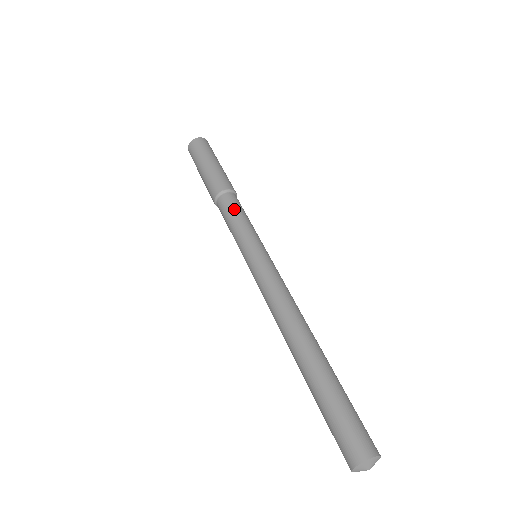
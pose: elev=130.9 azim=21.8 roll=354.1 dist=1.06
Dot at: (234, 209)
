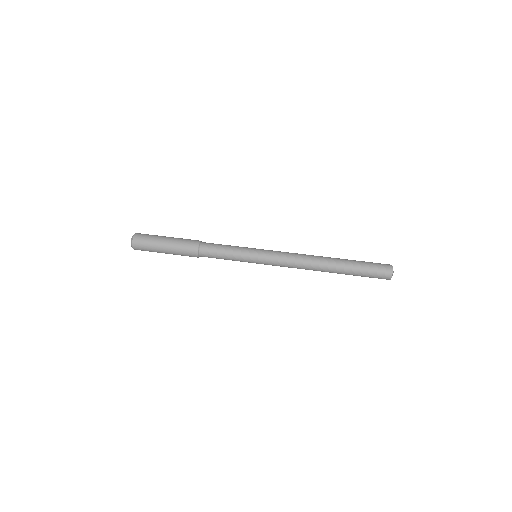
Dot at: (217, 254)
